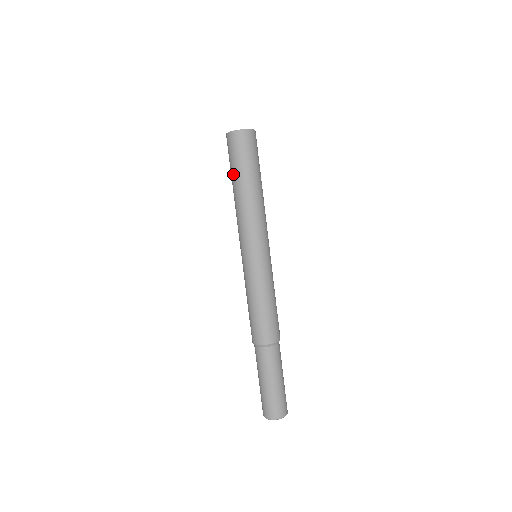
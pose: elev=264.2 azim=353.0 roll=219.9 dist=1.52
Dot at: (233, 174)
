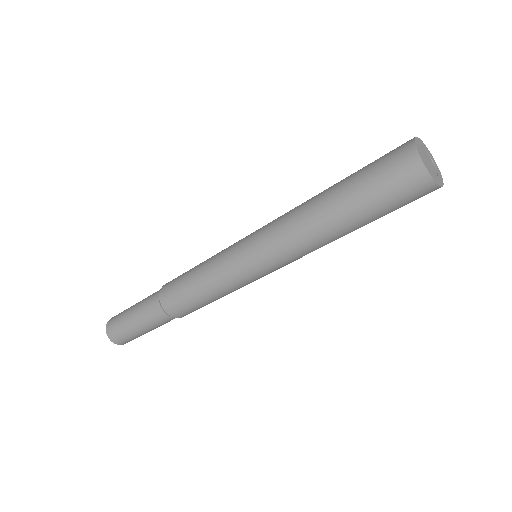
Dot at: (347, 181)
